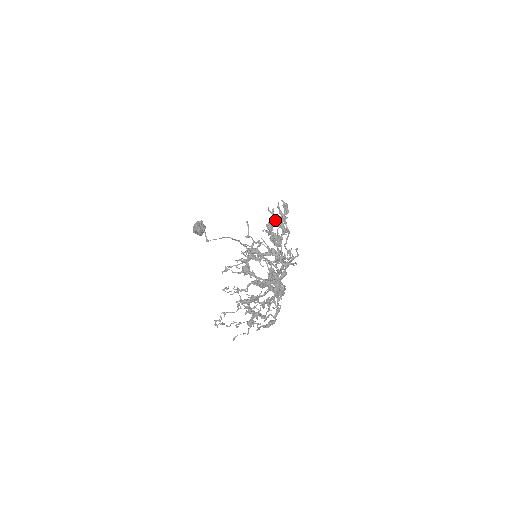
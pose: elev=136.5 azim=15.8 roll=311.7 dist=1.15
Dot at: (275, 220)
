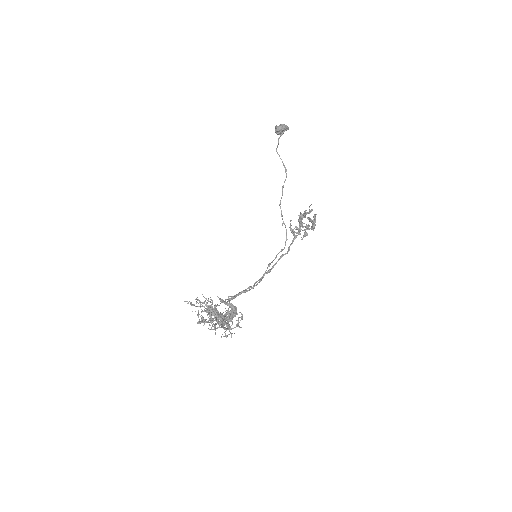
Dot at: (307, 218)
